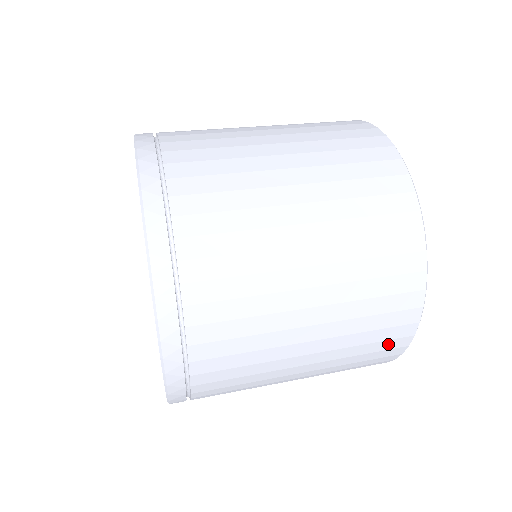
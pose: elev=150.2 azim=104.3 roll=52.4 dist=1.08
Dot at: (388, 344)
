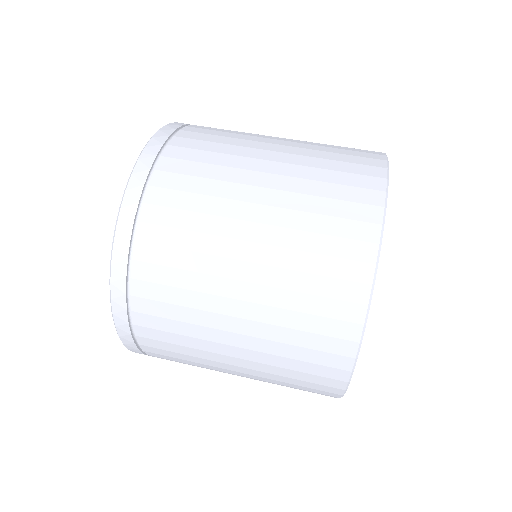
Dot at: occluded
